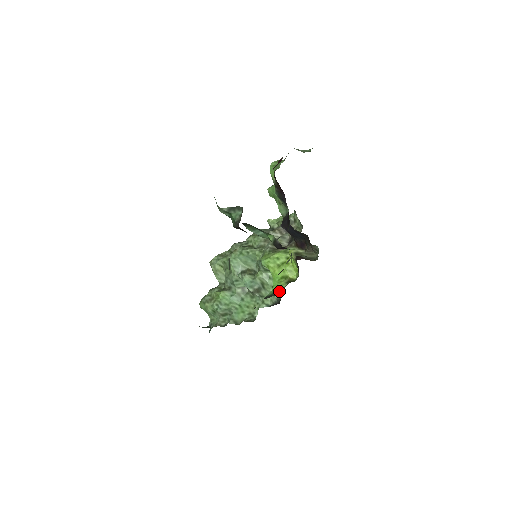
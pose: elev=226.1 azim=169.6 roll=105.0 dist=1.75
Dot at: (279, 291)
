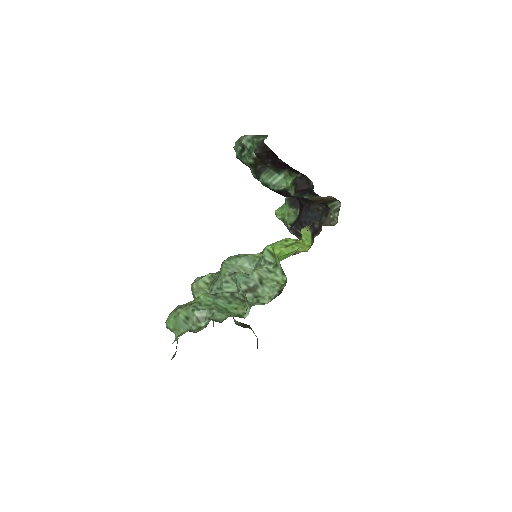
Dot at: occluded
